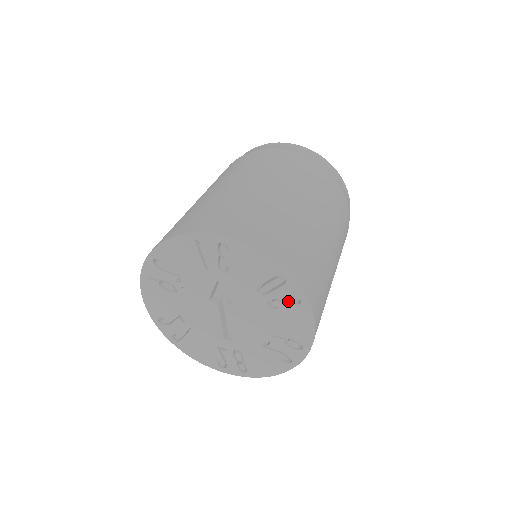
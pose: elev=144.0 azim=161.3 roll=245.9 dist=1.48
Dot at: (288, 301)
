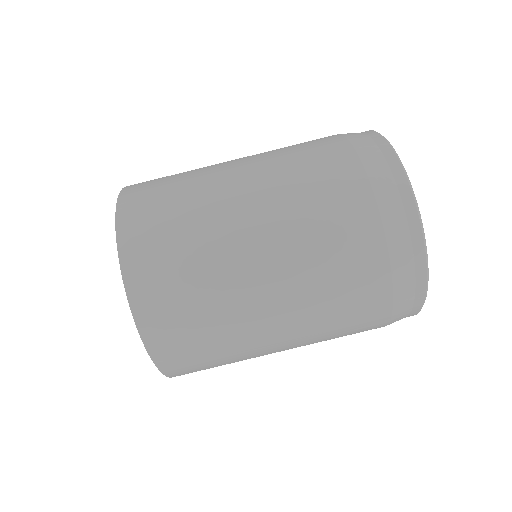
Dot at: occluded
